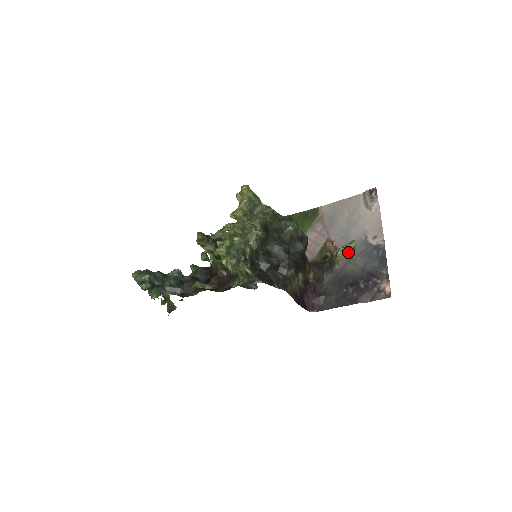
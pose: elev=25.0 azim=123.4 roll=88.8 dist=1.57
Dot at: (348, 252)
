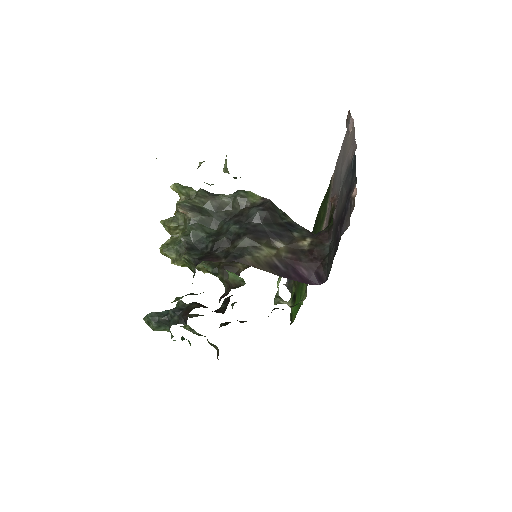
Dot at: occluded
